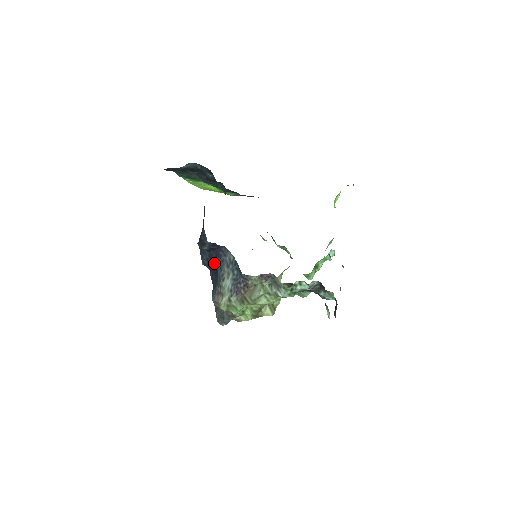
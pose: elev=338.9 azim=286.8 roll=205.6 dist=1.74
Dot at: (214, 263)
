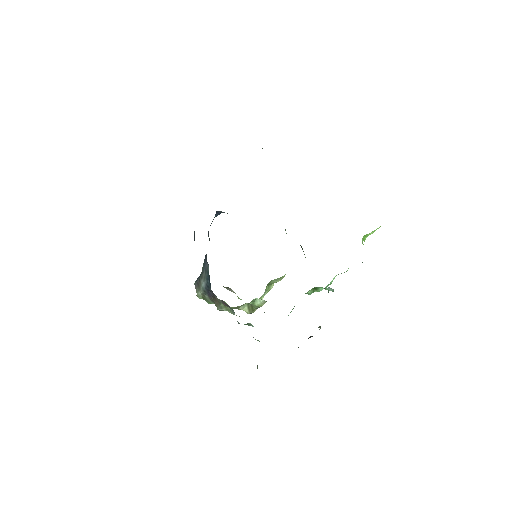
Dot at: occluded
